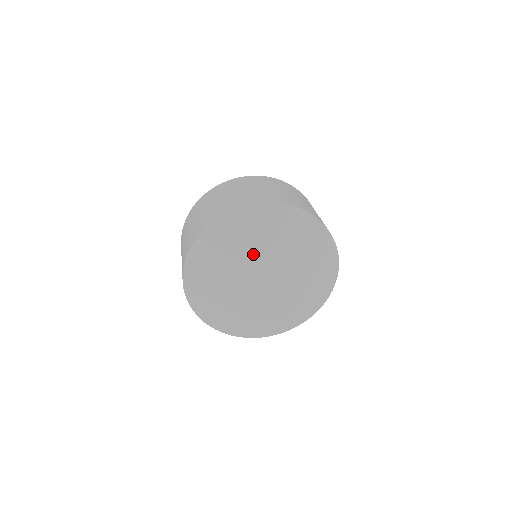
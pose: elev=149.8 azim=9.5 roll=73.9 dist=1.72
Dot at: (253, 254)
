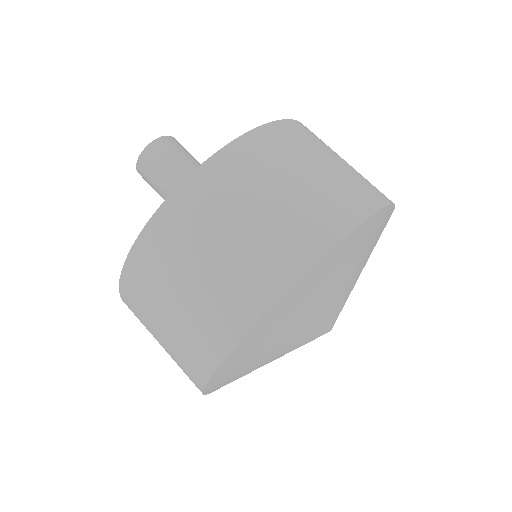
Dot at: (331, 299)
